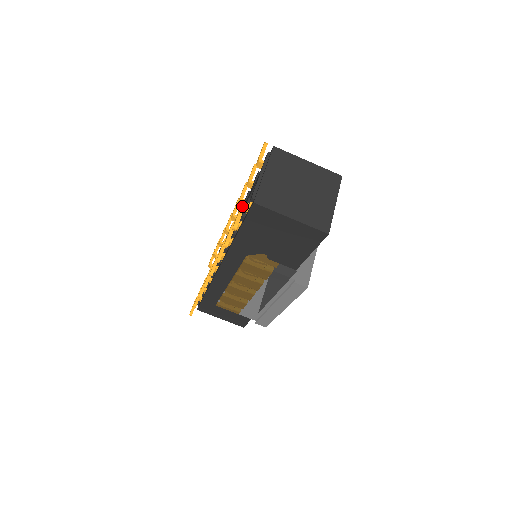
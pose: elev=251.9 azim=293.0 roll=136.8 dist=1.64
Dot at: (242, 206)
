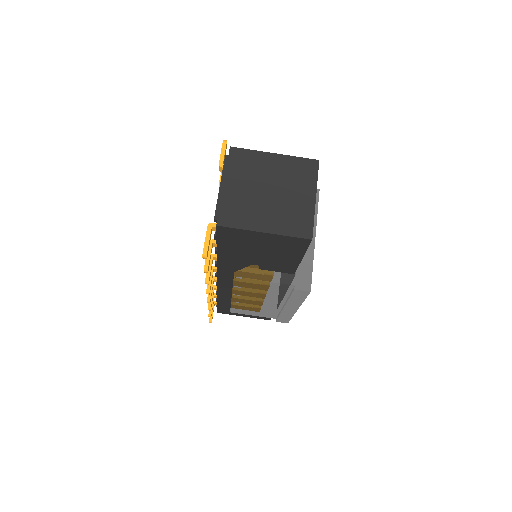
Dot at: (208, 228)
